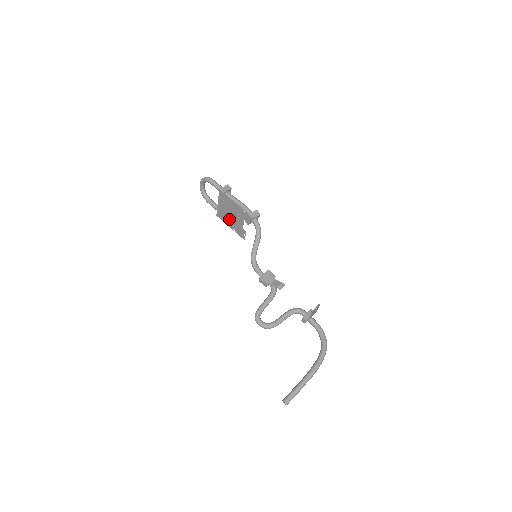
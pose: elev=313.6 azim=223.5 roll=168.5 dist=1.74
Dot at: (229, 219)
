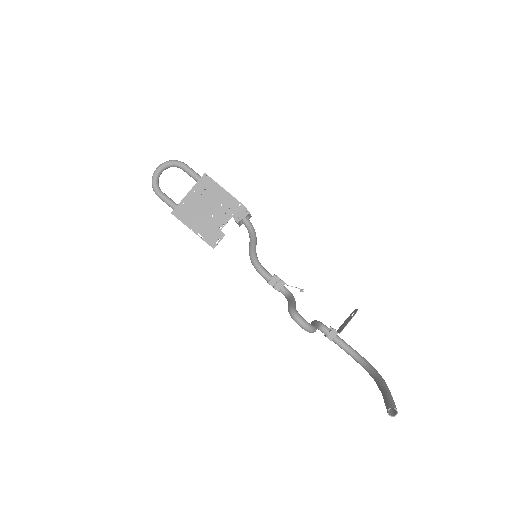
Dot at: (198, 217)
